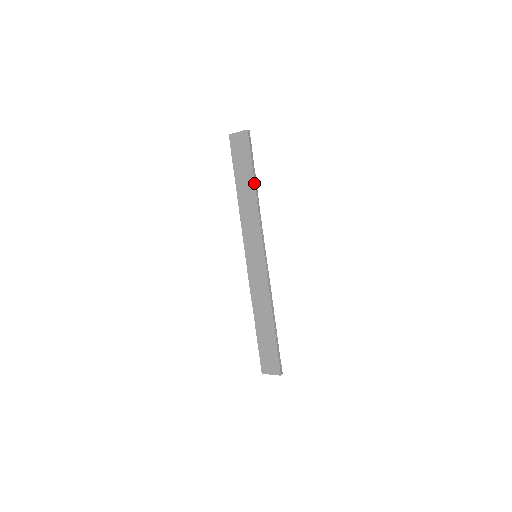
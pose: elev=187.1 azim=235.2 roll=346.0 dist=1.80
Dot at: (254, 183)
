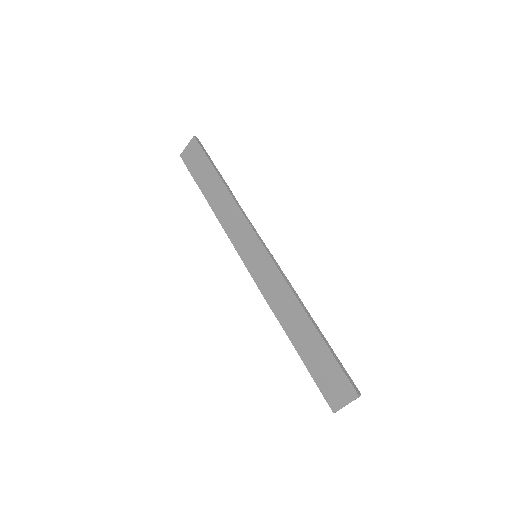
Dot at: (220, 179)
